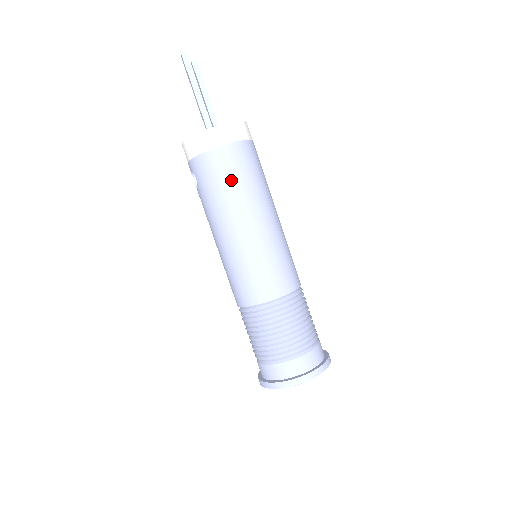
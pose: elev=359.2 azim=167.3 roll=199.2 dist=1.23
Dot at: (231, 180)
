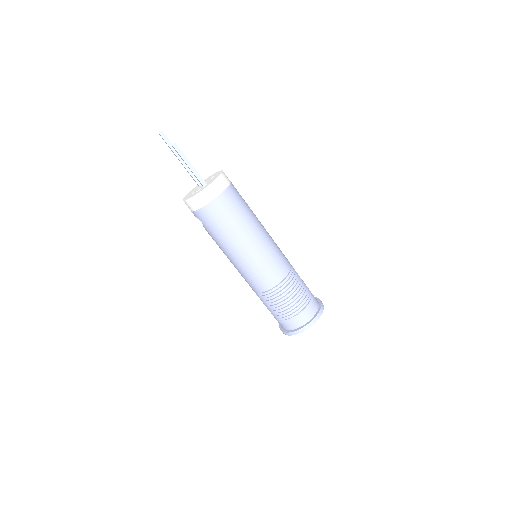
Dot at: (227, 220)
